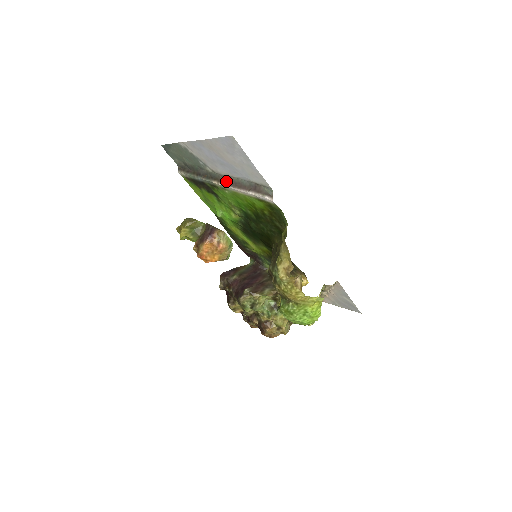
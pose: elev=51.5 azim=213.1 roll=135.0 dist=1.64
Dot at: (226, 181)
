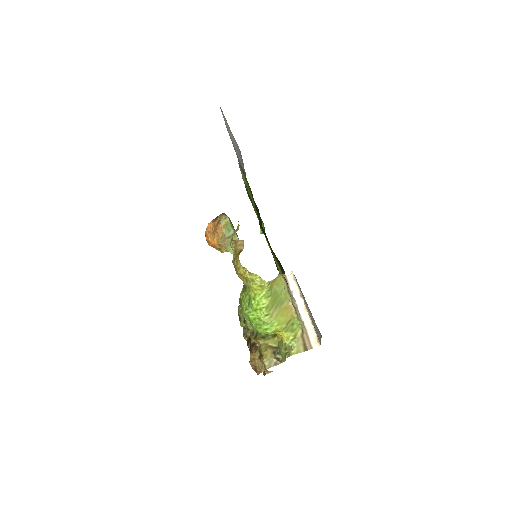
Dot at: occluded
